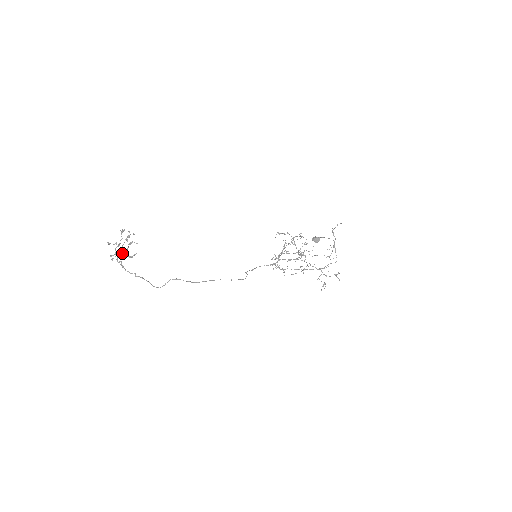
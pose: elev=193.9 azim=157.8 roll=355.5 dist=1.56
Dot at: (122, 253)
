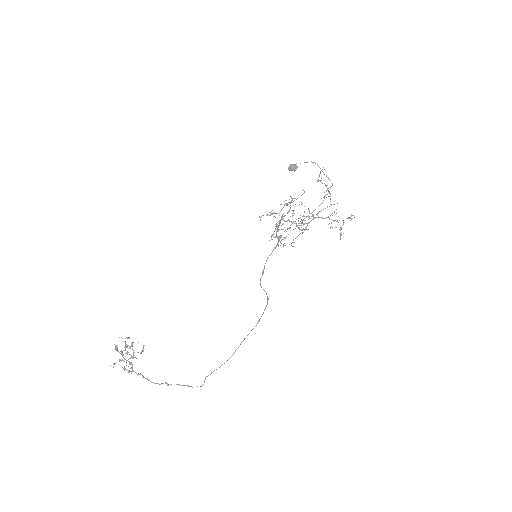
Dot at: (132, 358)
